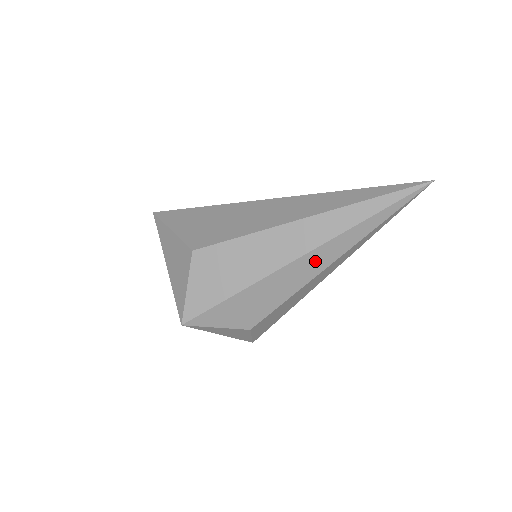
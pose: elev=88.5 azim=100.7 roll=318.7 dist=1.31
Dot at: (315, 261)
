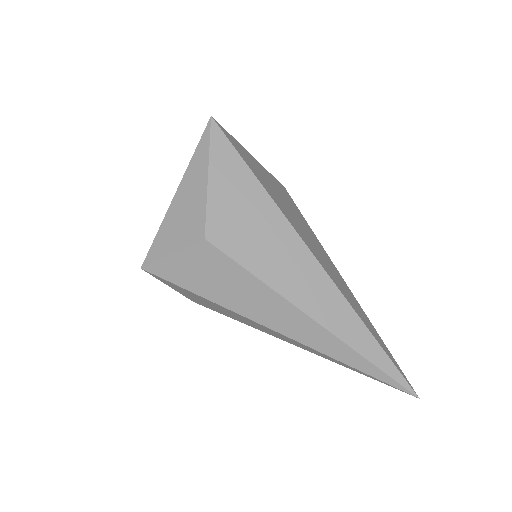
Dot at: (286, 338)
